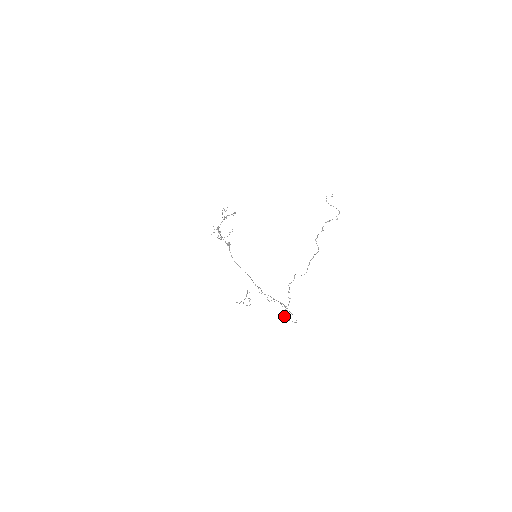
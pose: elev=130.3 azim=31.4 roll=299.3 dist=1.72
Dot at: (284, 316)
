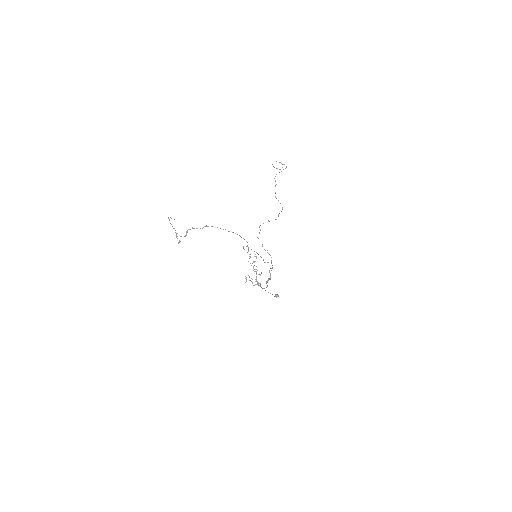
Dot at: (247, 252)
